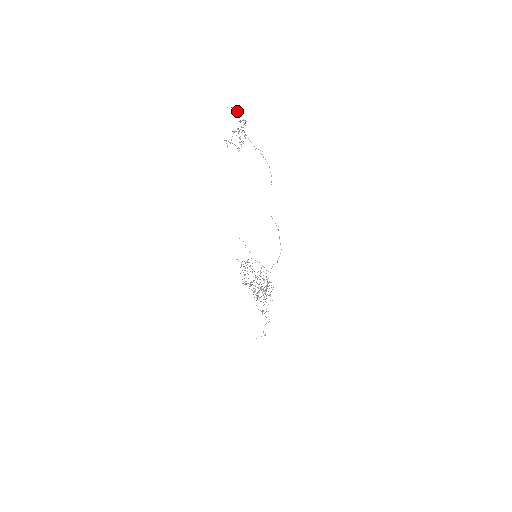
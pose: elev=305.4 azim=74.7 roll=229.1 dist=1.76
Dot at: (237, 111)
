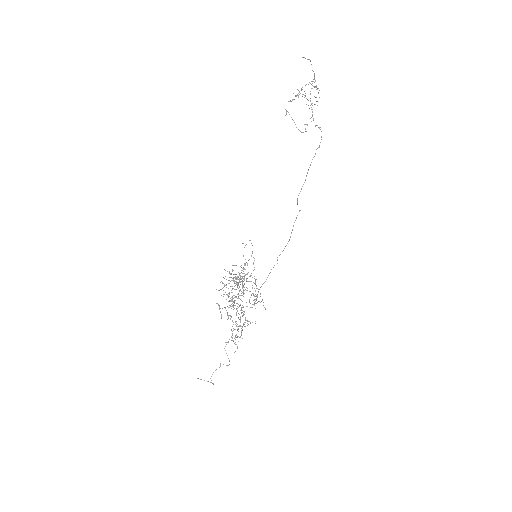
Dot at: occluded
